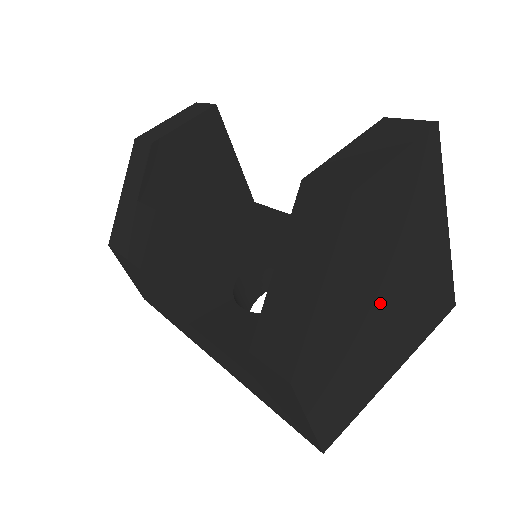
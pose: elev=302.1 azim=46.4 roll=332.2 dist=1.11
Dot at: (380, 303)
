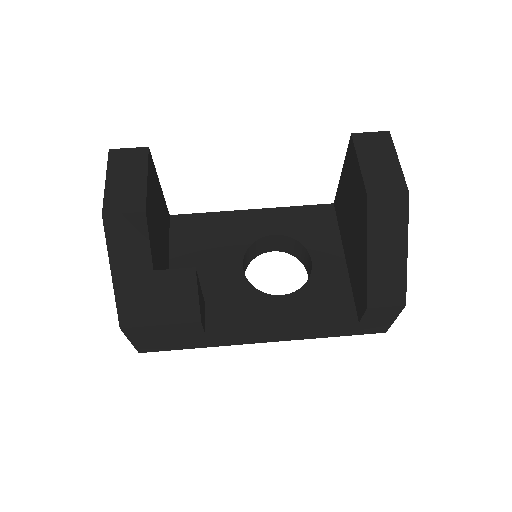
Dot at: occluded
